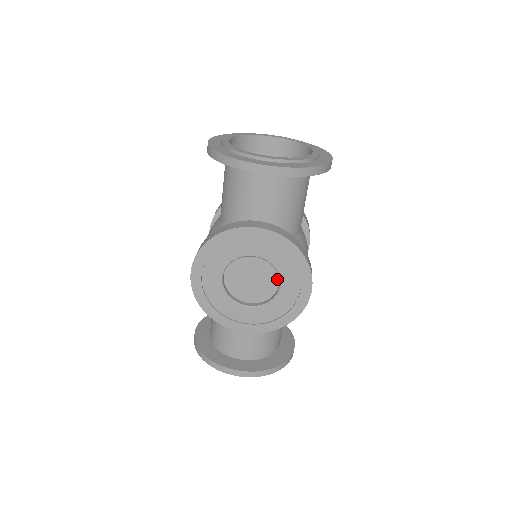
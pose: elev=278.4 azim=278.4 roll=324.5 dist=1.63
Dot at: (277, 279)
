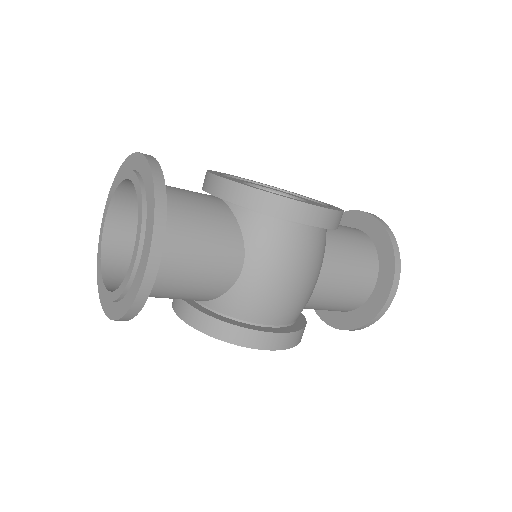
Dot at: occluded
